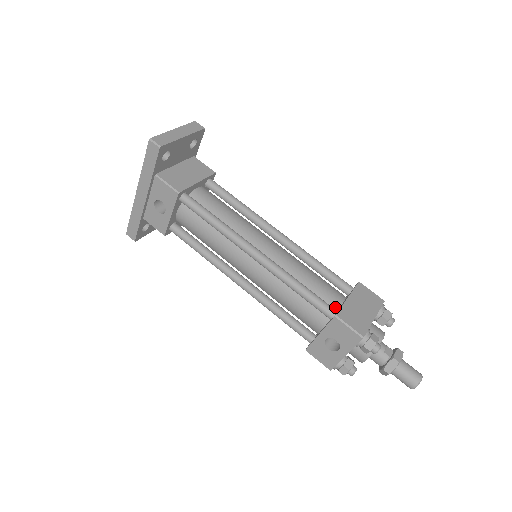
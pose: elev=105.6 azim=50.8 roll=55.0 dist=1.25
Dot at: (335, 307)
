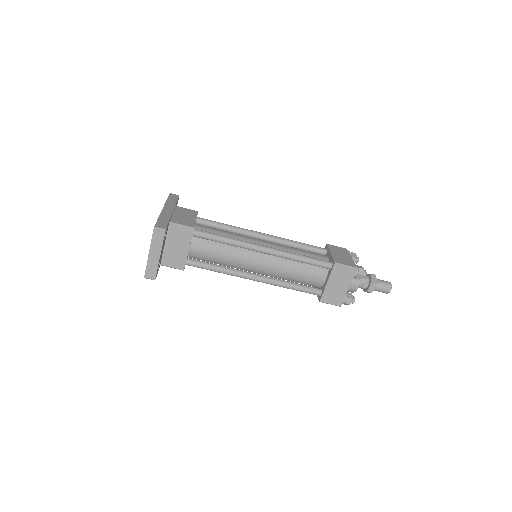
Dot at: (320, 285)
